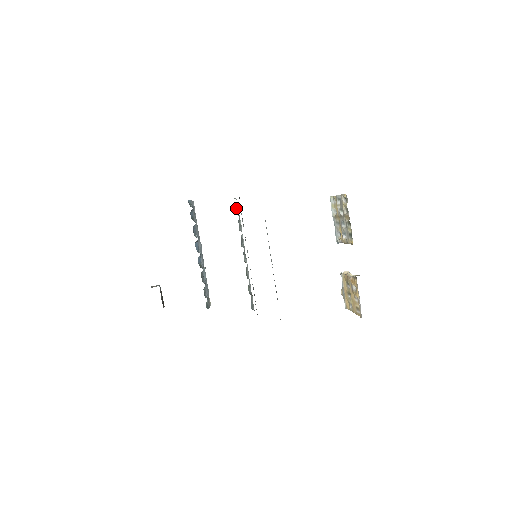
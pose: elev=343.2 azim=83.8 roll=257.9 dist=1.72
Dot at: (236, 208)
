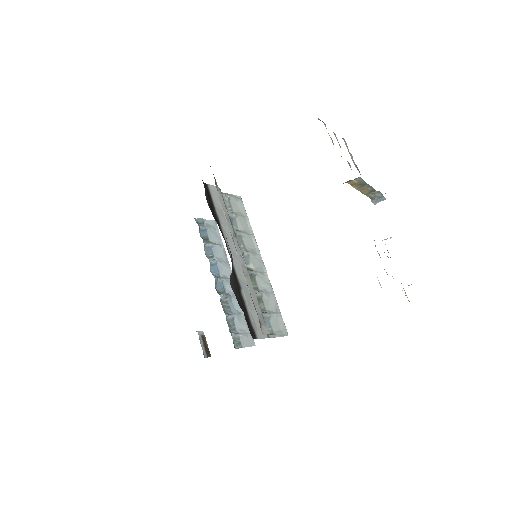
Dot at: (228, 204)
